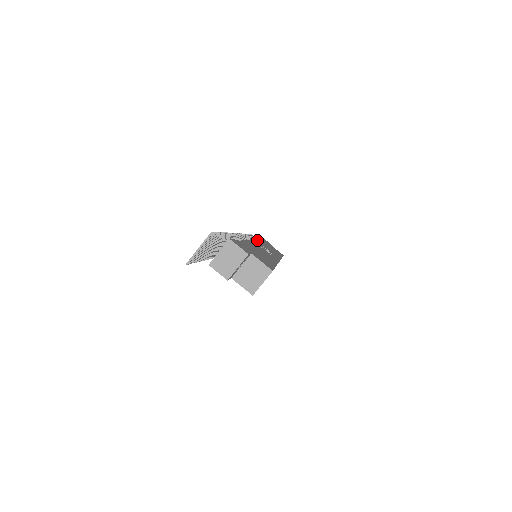
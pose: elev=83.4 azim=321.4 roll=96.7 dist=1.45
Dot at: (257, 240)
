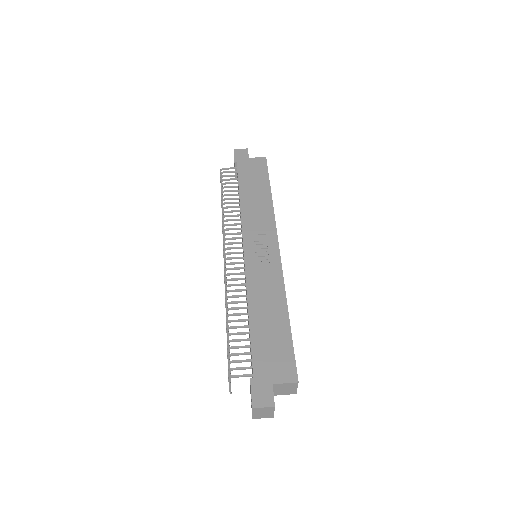
Dot at: (242, 227)
